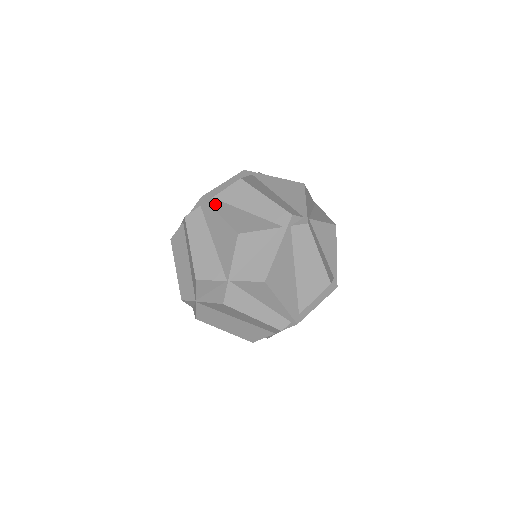
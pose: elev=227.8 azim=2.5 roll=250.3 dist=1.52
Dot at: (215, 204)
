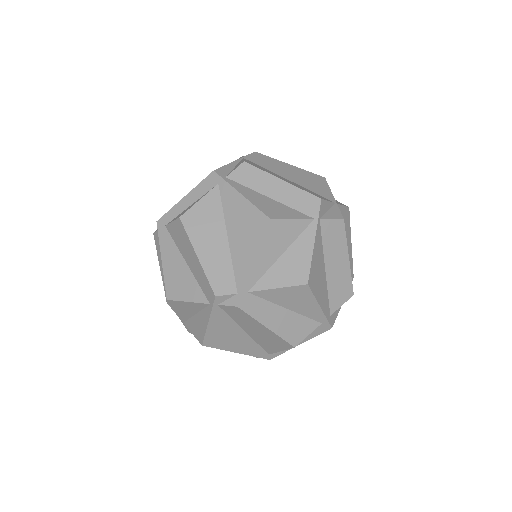
Dot at: (163, 240)
